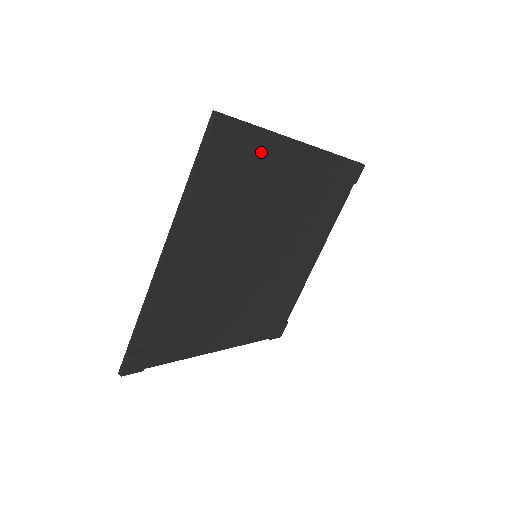
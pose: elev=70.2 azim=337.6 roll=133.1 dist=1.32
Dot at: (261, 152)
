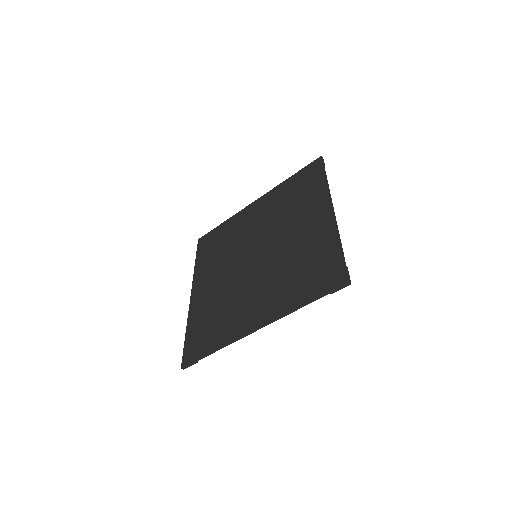
Dot at: (326, 248)
